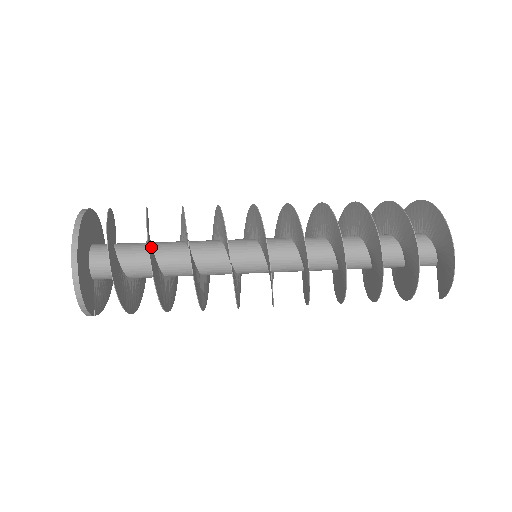
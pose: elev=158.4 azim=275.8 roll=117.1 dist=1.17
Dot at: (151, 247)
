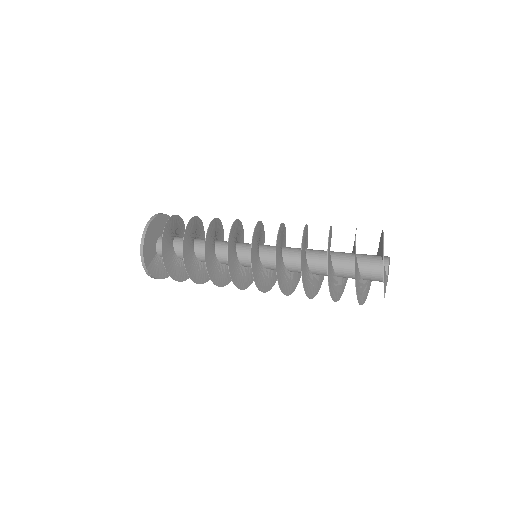
Dot at: (193, 231)
